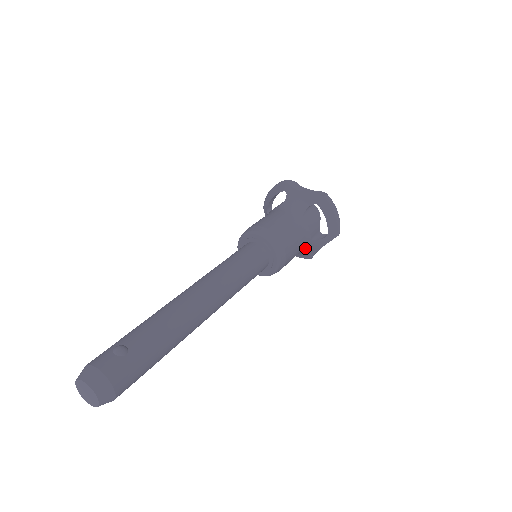
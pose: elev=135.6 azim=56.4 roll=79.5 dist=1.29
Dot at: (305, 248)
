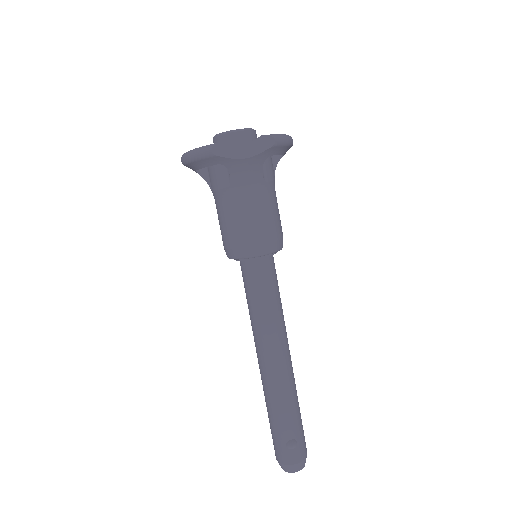
Dot at: occluded
